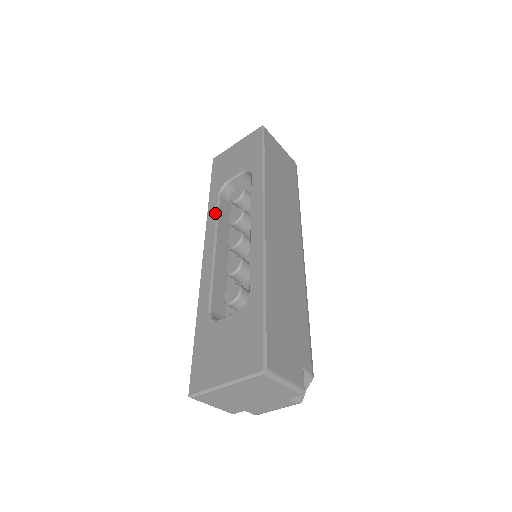
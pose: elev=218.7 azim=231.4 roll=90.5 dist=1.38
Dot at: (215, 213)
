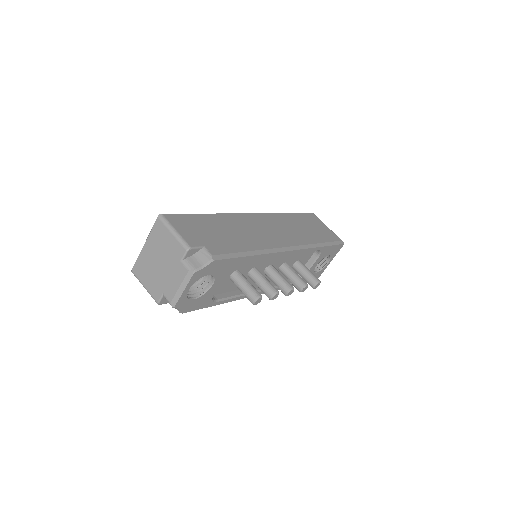
Dot at: occluded
